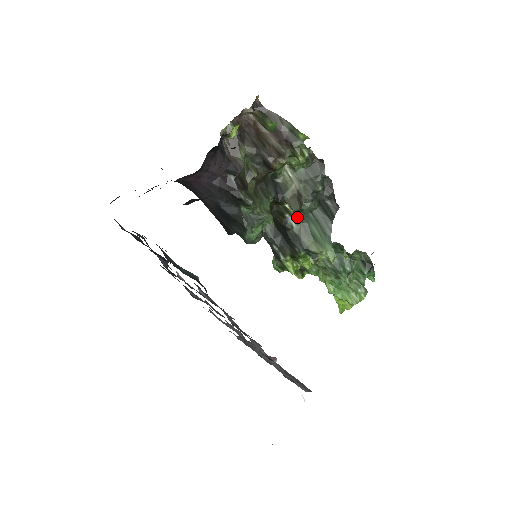
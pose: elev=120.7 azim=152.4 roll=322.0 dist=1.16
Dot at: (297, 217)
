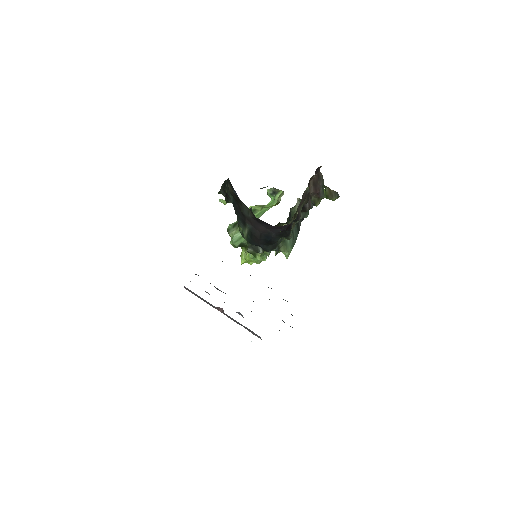
Dot at: occluded
